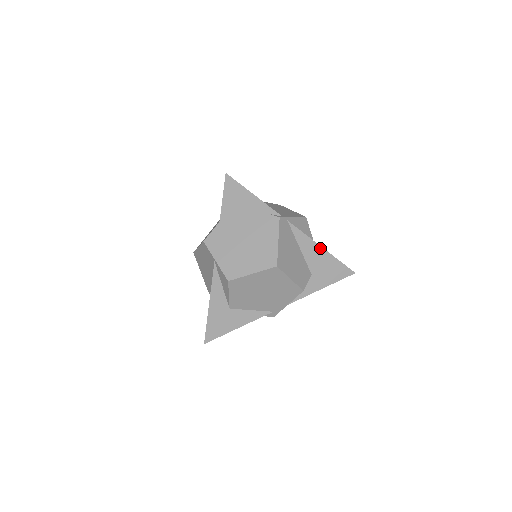
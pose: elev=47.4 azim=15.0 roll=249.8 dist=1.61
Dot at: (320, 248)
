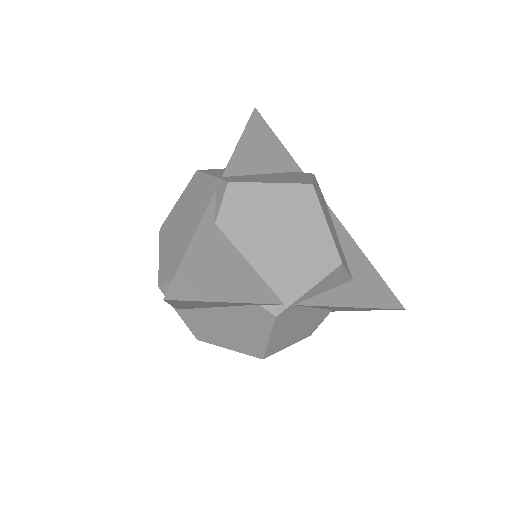
Dot at: (351, 307)
